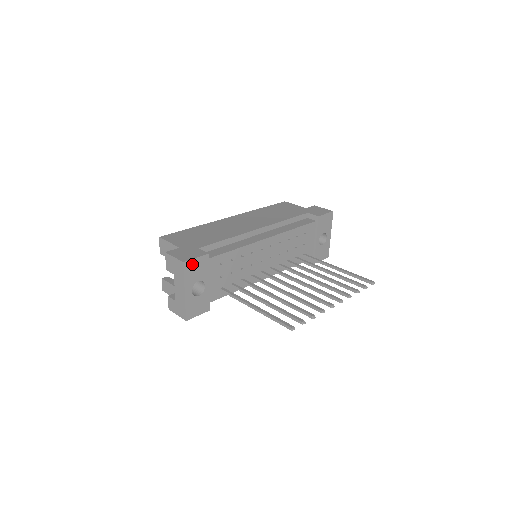
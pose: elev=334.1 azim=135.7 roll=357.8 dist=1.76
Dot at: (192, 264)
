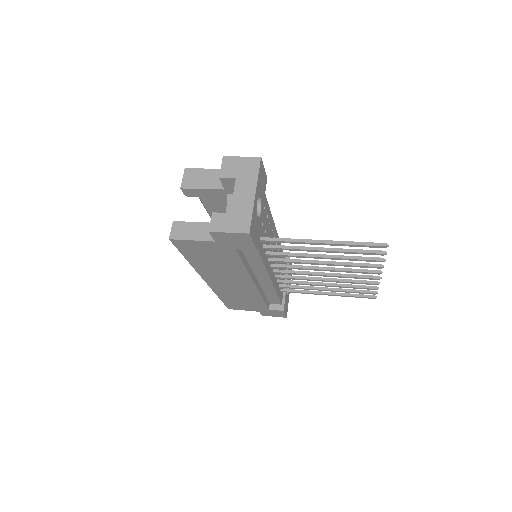
Dot at: (262, 170)
